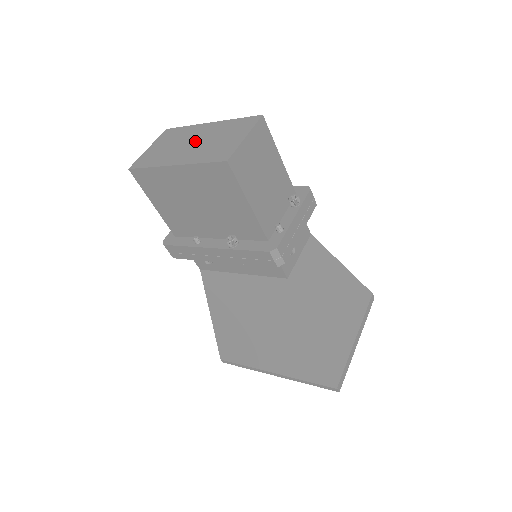
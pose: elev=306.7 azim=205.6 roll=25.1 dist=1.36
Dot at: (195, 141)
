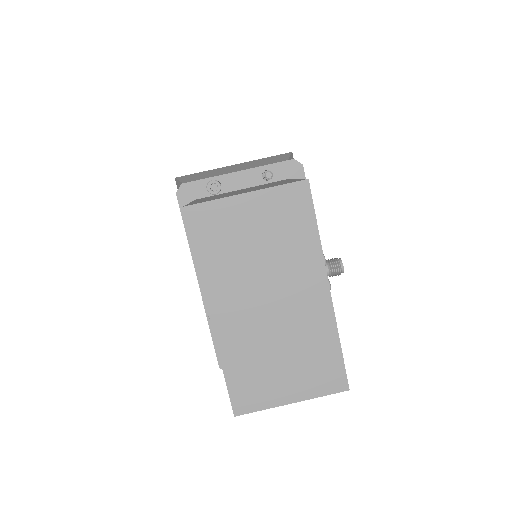
Dot at: (274, 305)
